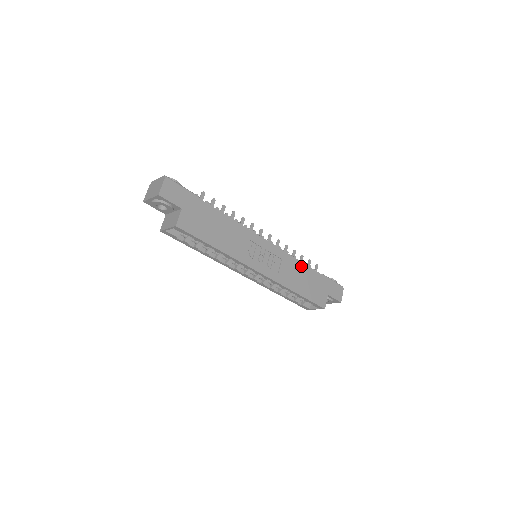
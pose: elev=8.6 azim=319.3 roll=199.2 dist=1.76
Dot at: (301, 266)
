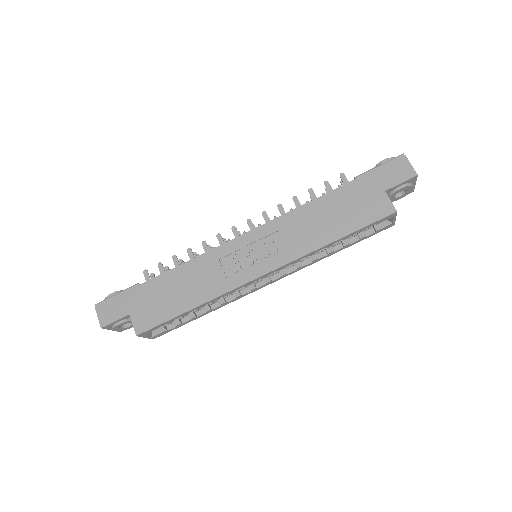
Dot at: (311, 207)
